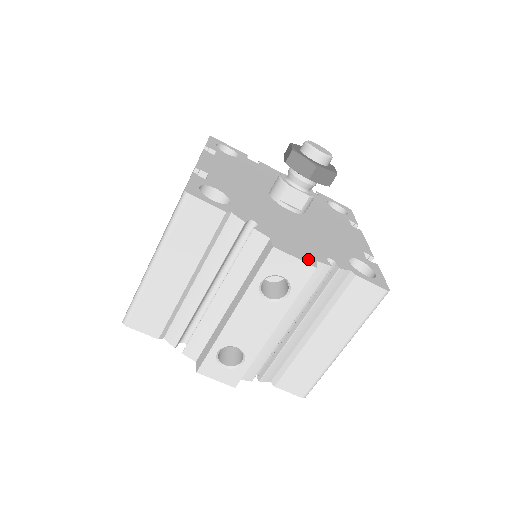
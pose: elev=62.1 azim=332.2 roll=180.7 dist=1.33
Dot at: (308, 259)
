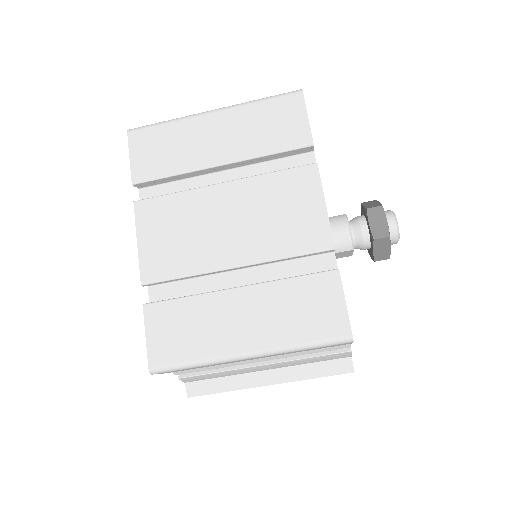
Dot at: occluded
